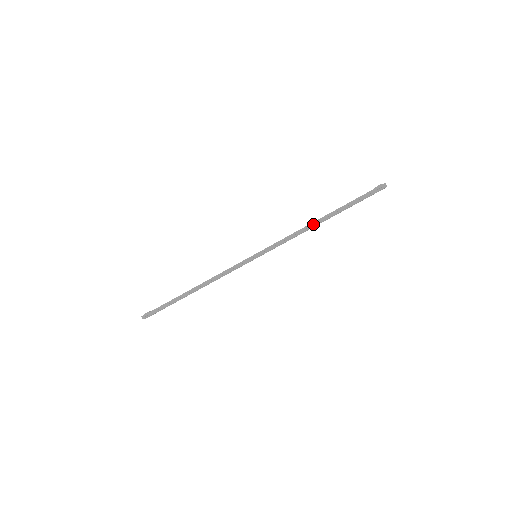
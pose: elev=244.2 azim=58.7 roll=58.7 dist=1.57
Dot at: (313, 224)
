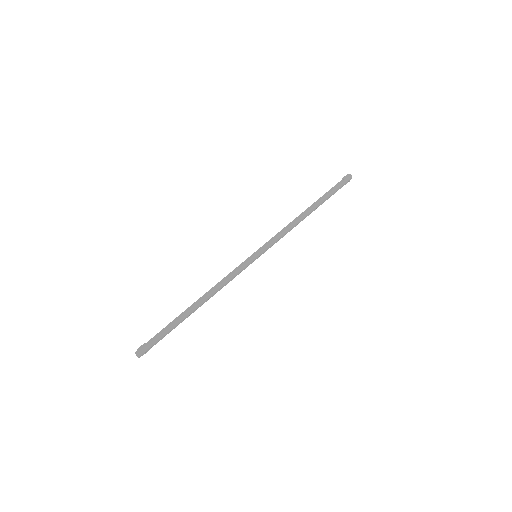
Dot at: (302, 214)
